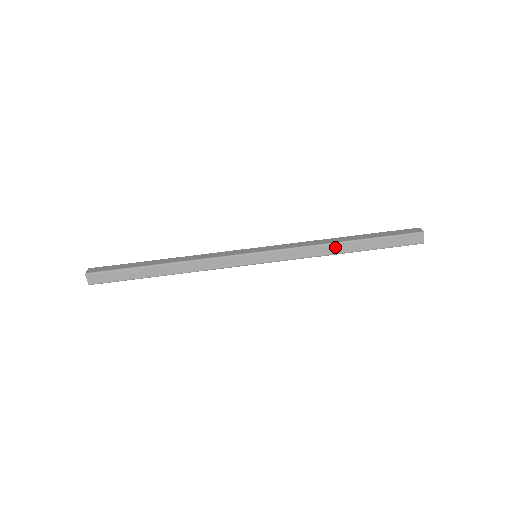
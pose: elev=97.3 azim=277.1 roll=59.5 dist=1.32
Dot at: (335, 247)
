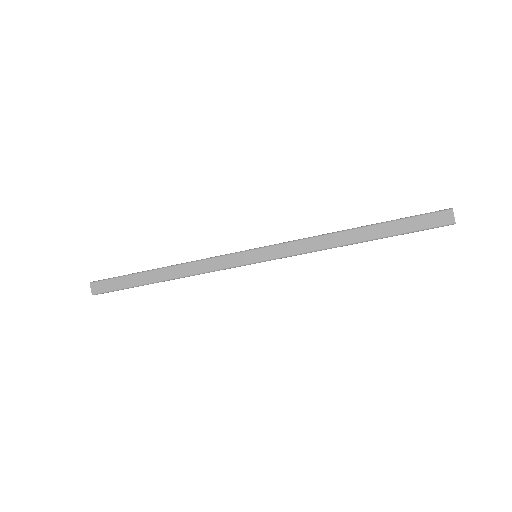
Dot at: occluded
